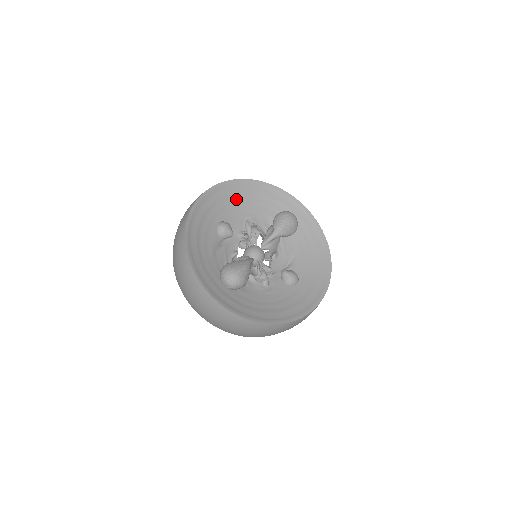
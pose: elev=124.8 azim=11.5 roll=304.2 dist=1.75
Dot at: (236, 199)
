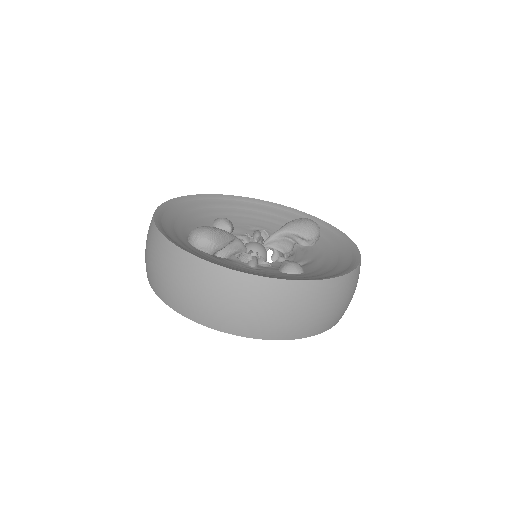
Dot at: (251, 213)
